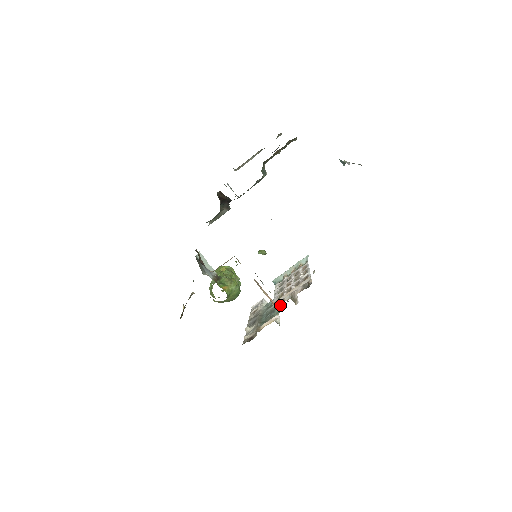
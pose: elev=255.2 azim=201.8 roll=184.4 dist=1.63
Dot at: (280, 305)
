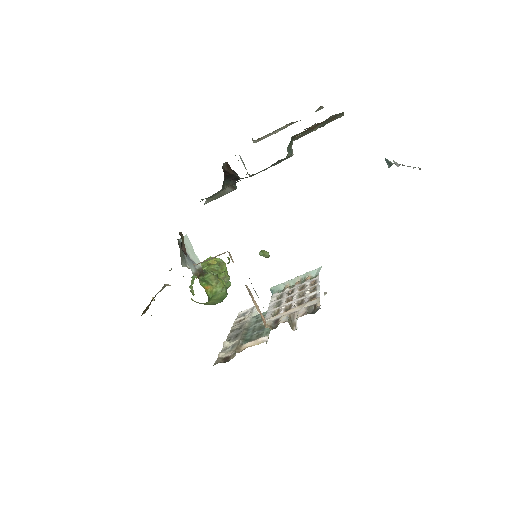
Dot at: (272, 326)
